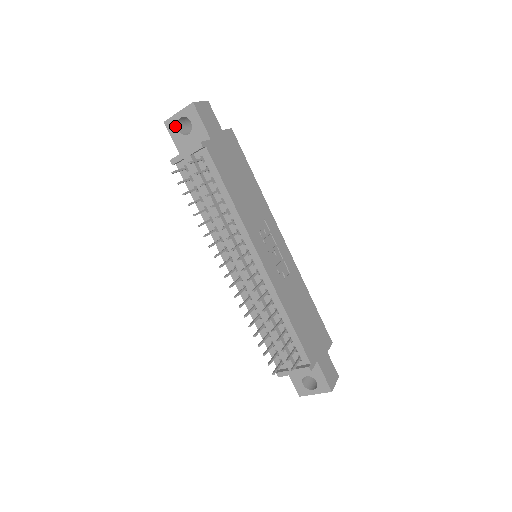
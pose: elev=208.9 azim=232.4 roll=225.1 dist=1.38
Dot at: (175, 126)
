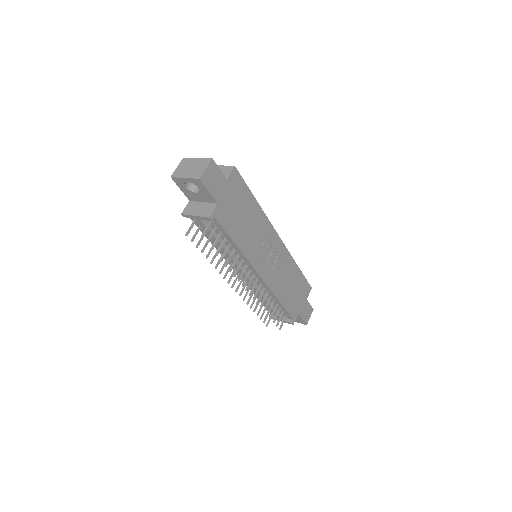
Dot at: (182, 184)
